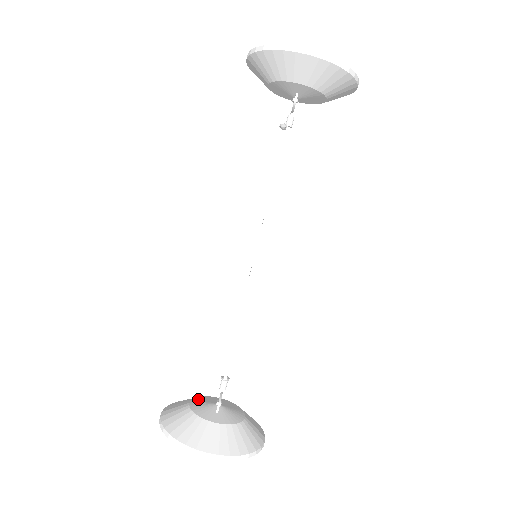
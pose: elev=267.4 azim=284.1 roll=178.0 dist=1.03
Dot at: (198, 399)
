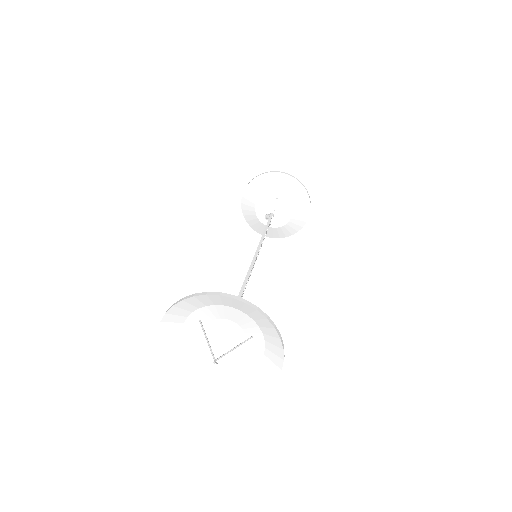
Dot at: (199, 336)
